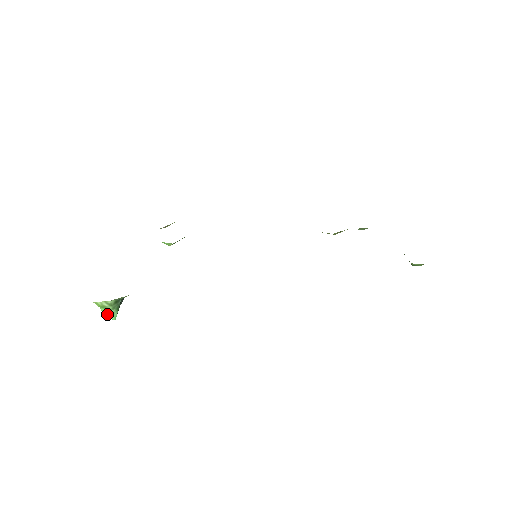
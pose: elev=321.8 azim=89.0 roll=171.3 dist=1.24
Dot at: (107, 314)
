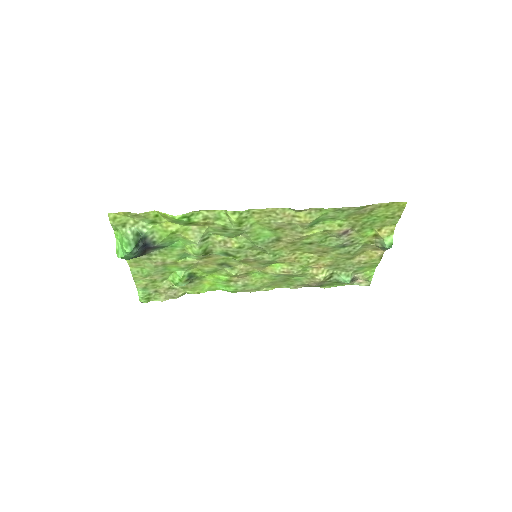
Dot at: (126, 244)
